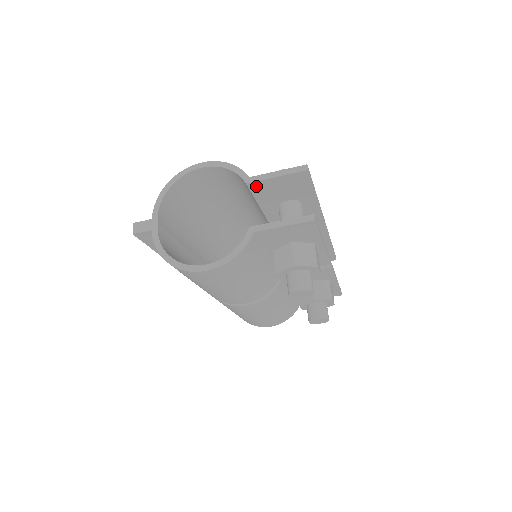
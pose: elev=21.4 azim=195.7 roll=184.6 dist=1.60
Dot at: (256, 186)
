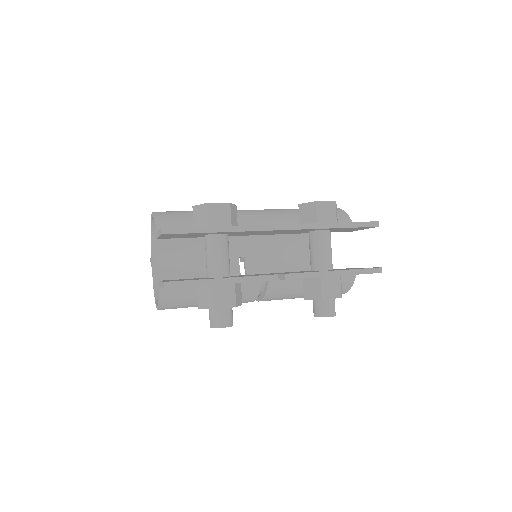
Dot at: (165, 238)
